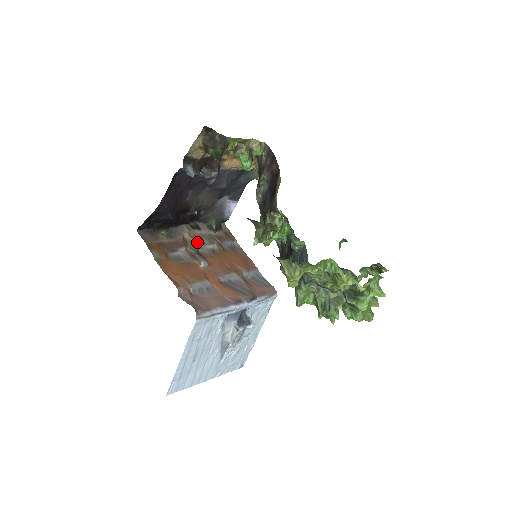
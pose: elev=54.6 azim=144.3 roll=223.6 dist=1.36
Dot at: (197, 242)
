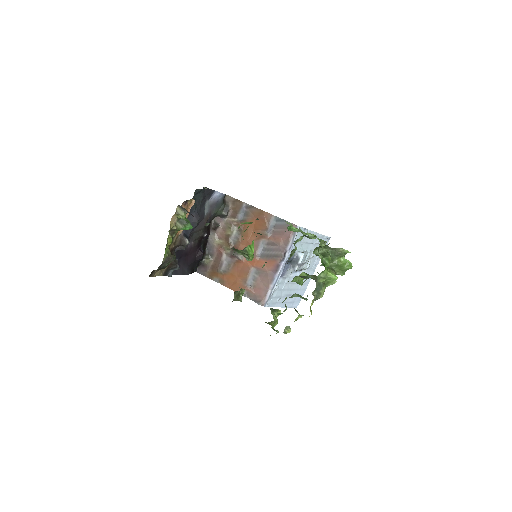
Dot at: (226, 240)
